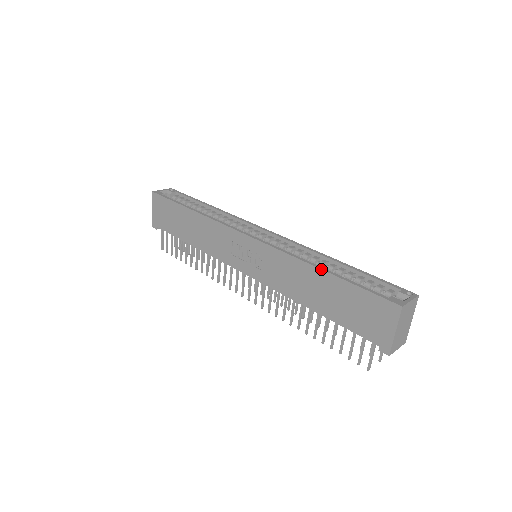
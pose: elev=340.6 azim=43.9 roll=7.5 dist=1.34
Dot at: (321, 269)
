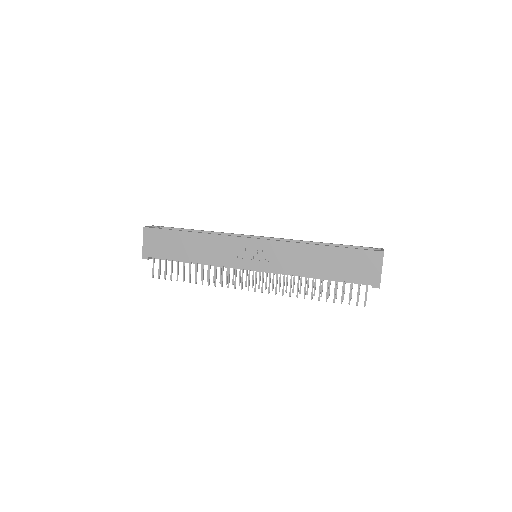
Dot at: (321, 245)
